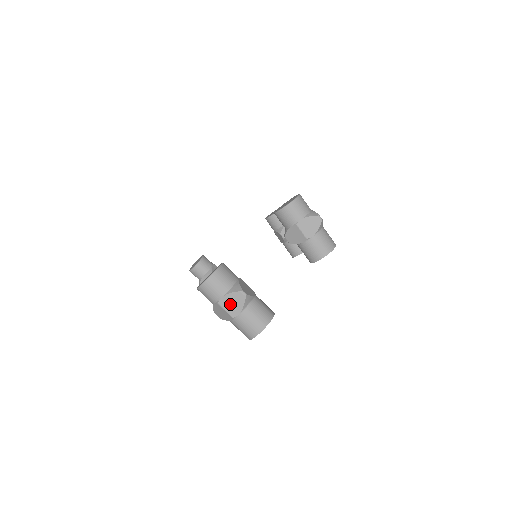
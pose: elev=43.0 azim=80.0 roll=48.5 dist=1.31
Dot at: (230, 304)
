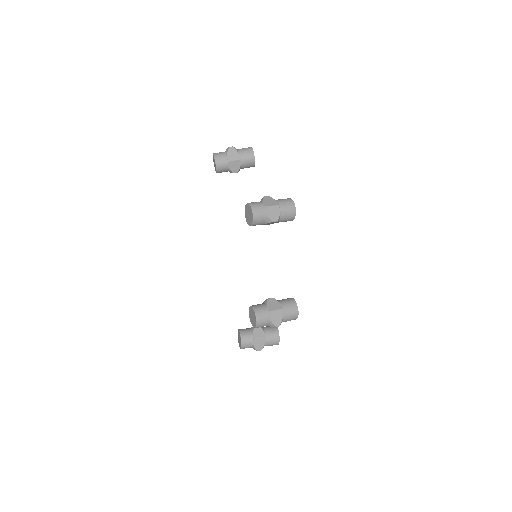
Dot at: occluded
